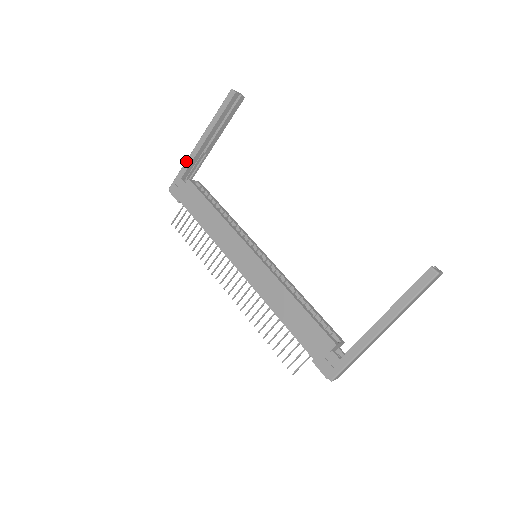
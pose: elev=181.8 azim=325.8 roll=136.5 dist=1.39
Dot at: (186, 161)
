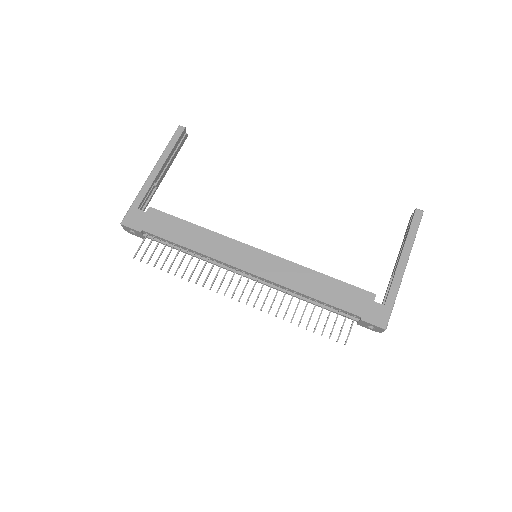
Dot at: (140, 192)
